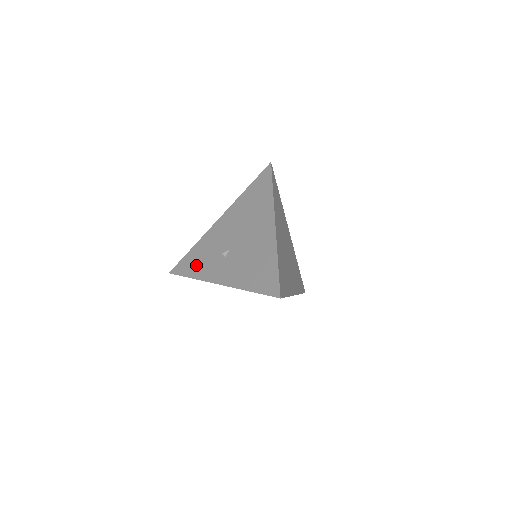
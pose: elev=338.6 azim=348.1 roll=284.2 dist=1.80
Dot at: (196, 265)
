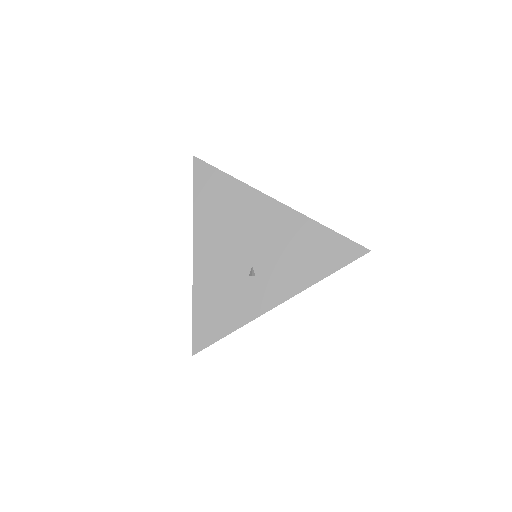
Dot at: (225, 315)
